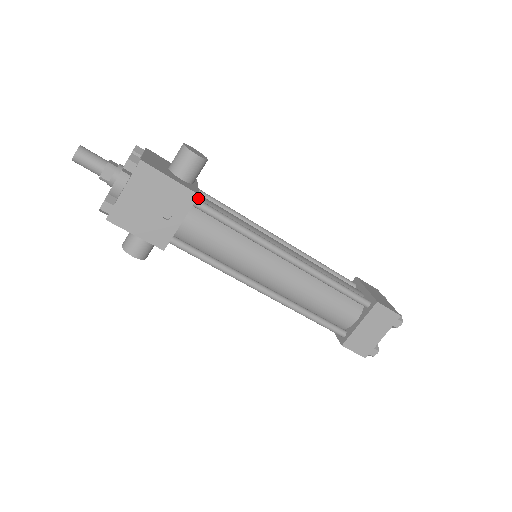
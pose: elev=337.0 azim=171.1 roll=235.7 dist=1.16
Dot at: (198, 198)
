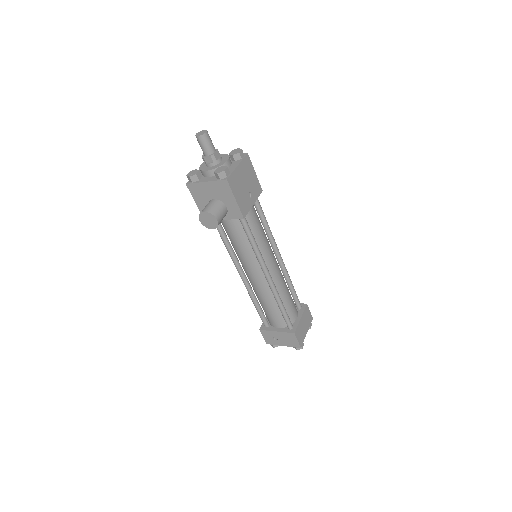
Dot at: occluded
